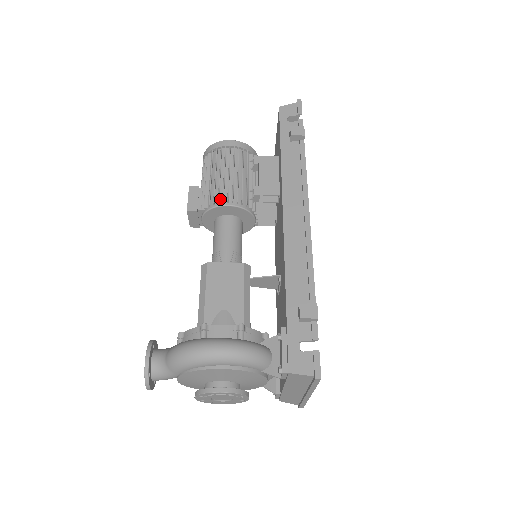
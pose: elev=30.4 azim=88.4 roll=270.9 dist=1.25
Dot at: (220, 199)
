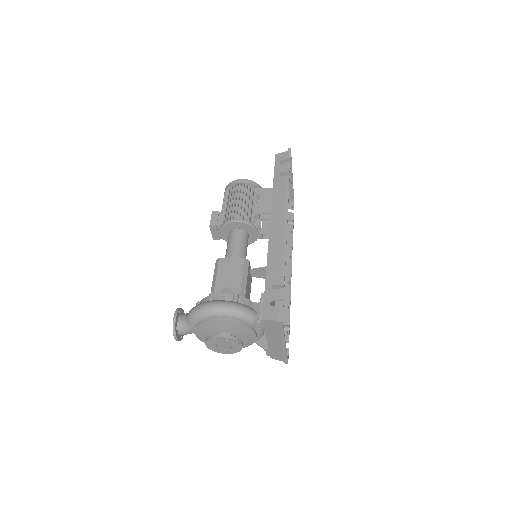
Dot at: (231, 217)
